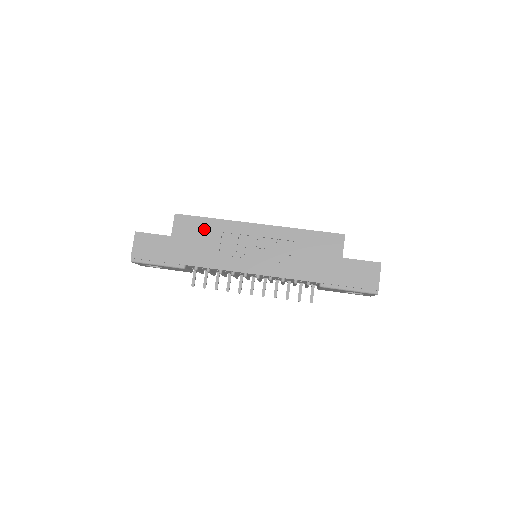
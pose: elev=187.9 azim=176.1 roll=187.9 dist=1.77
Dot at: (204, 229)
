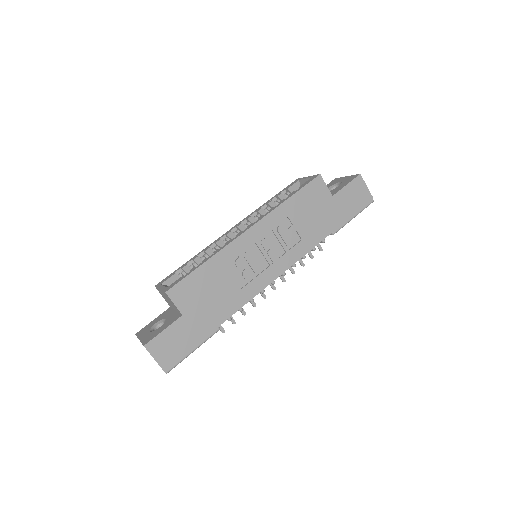
Dot at: (206, 279)
